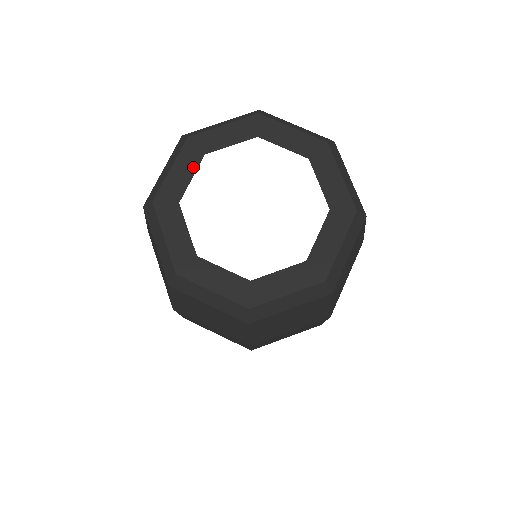
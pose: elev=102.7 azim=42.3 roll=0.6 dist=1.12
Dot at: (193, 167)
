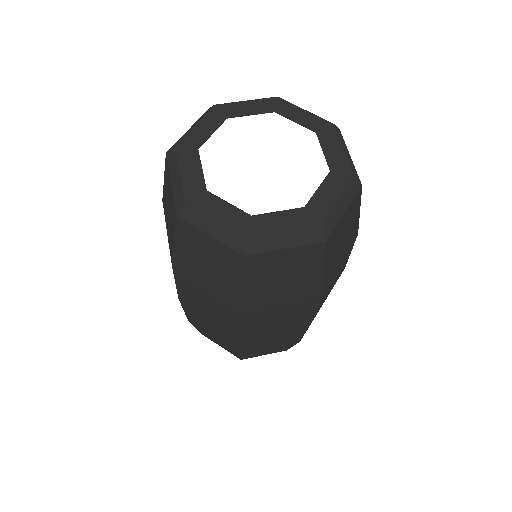
Dot at: (215, 126)
